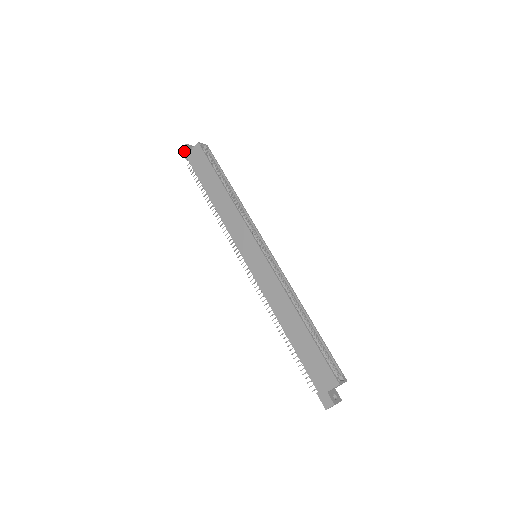
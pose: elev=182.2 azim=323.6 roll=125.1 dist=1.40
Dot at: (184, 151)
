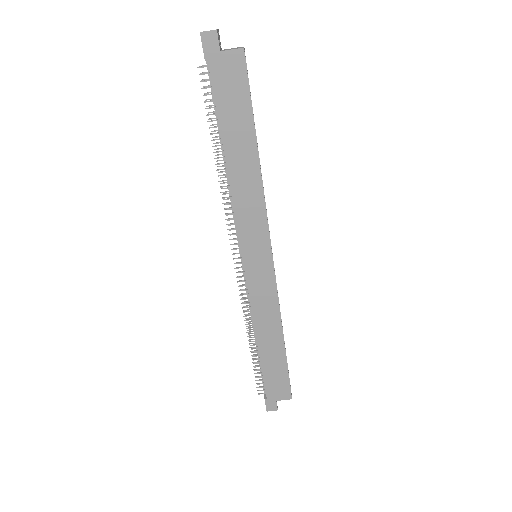
Dot at: (207, 41)
